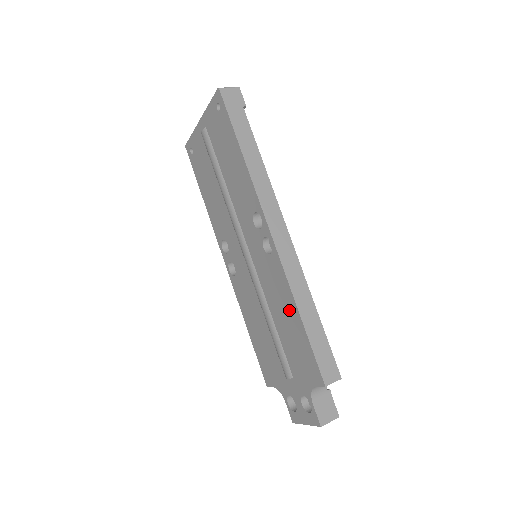
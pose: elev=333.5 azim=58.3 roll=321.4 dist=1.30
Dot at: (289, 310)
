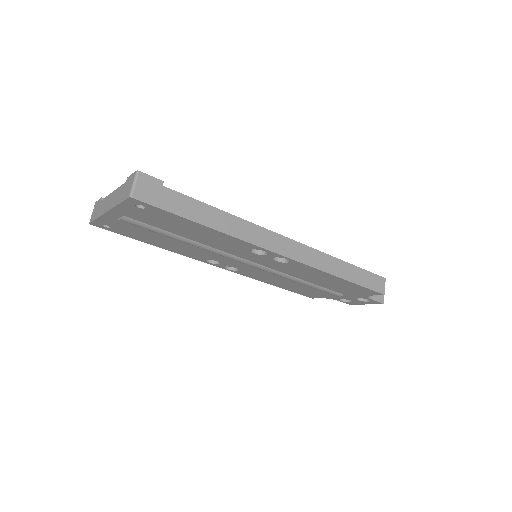
Dot at: (327, 278)
